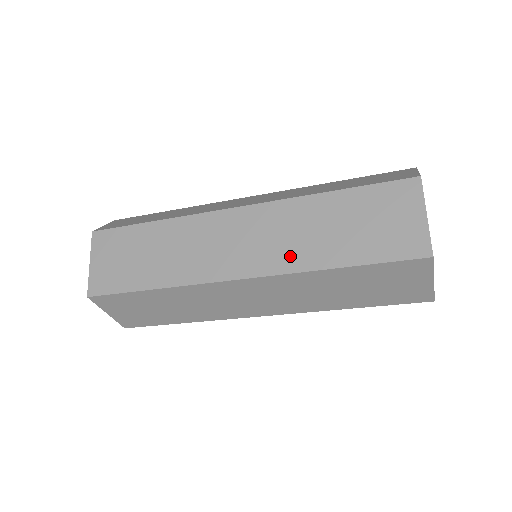
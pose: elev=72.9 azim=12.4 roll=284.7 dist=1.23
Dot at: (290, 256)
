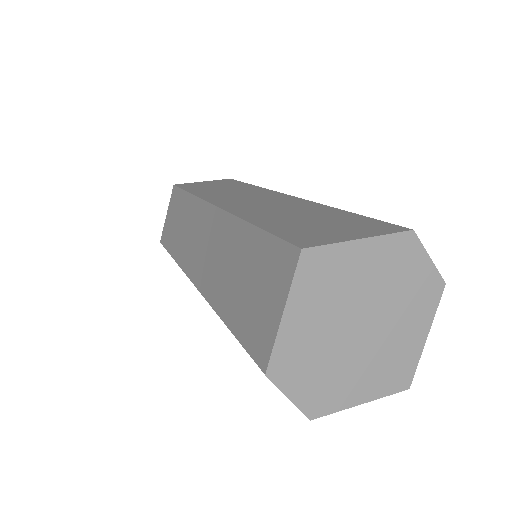
Dot at: (250, 210)
